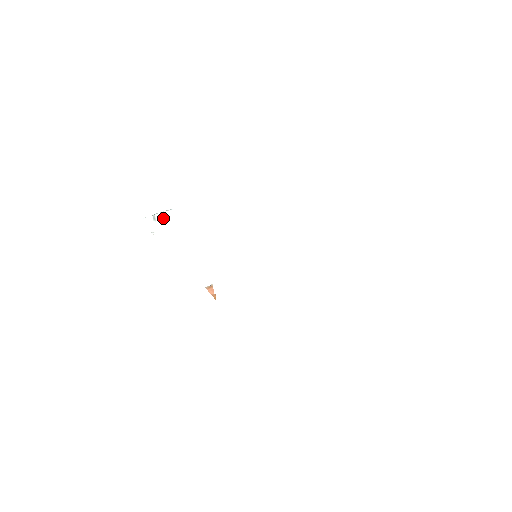
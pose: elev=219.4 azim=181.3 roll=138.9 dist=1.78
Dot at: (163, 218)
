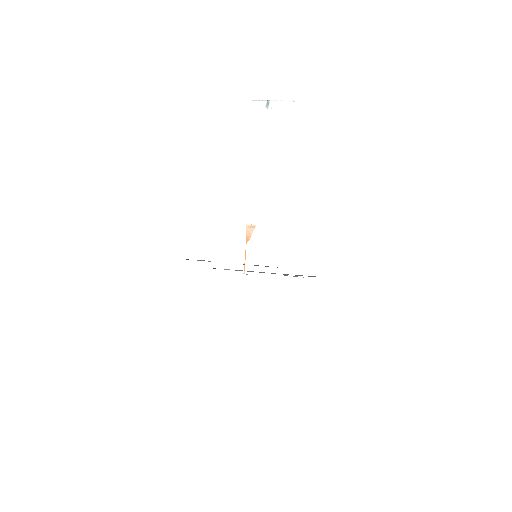
Dot at: (277, 109)
